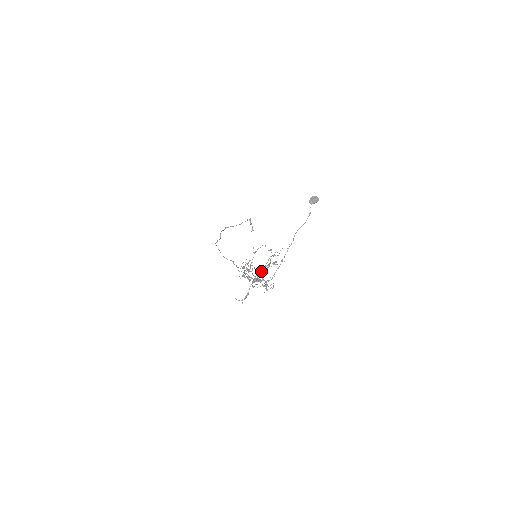
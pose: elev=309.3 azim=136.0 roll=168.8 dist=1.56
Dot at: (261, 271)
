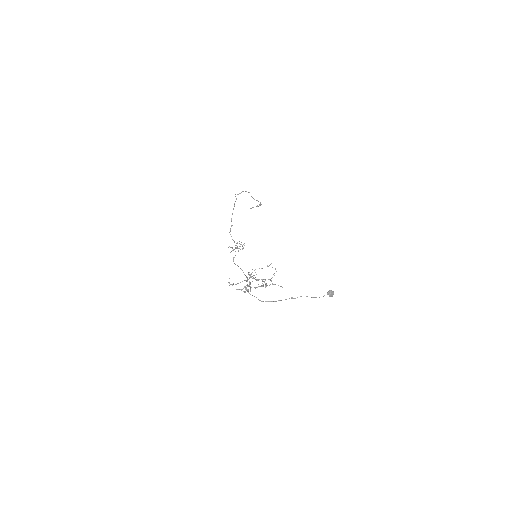
Dot at: occluded
